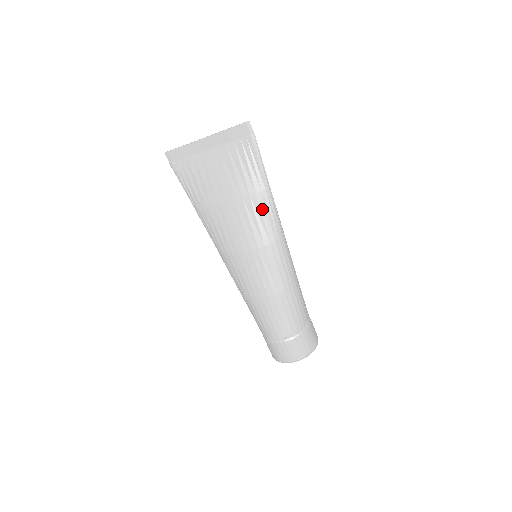
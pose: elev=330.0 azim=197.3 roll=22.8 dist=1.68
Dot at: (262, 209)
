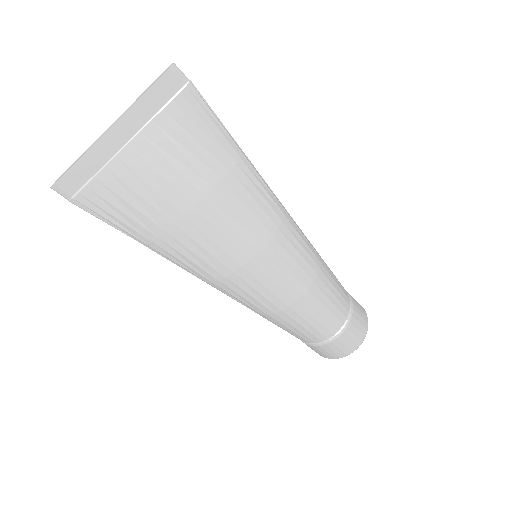
Dot at: (248, 189)
